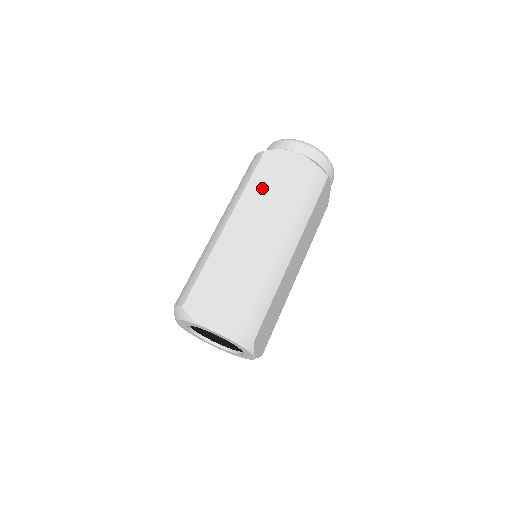
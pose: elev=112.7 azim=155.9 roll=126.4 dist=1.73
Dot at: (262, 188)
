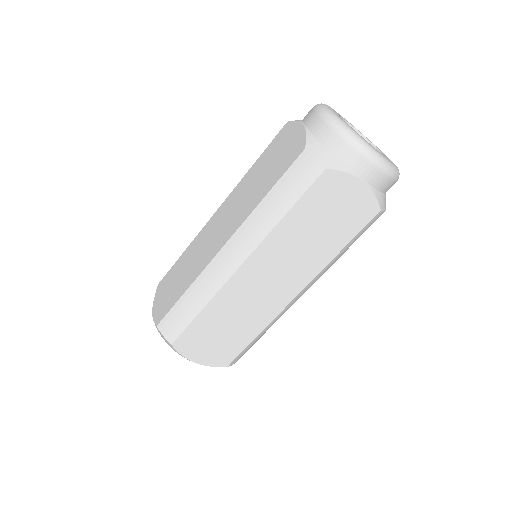
Dot at: (300, 229)
